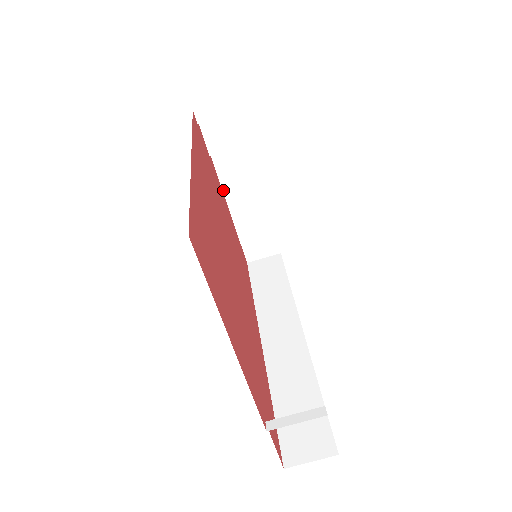
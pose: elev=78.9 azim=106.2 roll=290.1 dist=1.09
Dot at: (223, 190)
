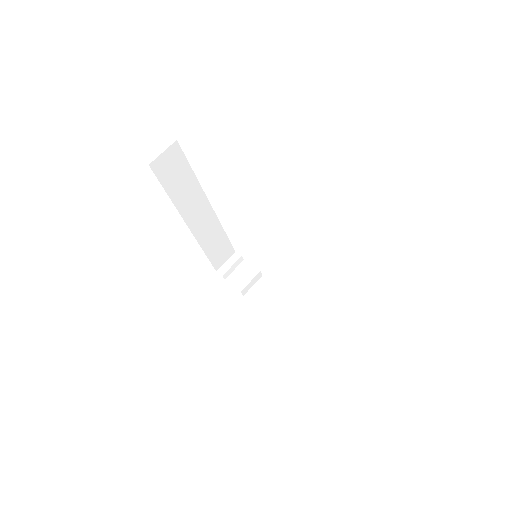
Dot at: (265, 312)
